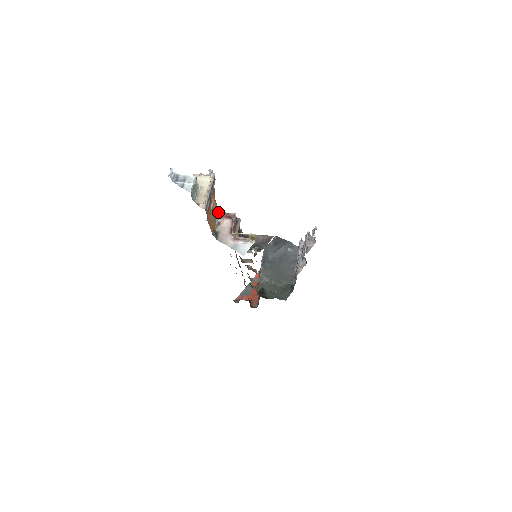
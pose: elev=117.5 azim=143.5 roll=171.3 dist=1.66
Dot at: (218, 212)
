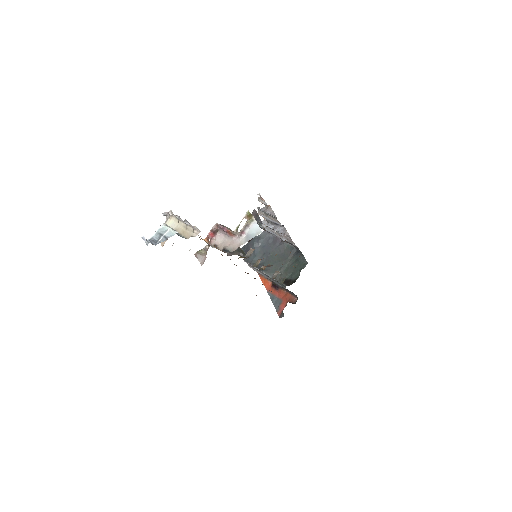
Dot at: (204, 239)
